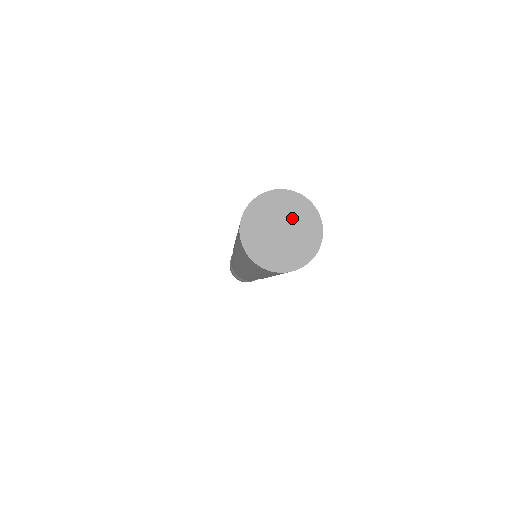
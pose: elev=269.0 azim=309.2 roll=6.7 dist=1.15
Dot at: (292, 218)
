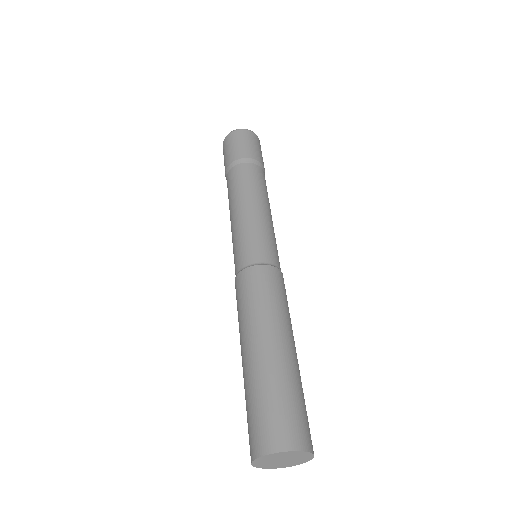
Dot at: (283, 457)
